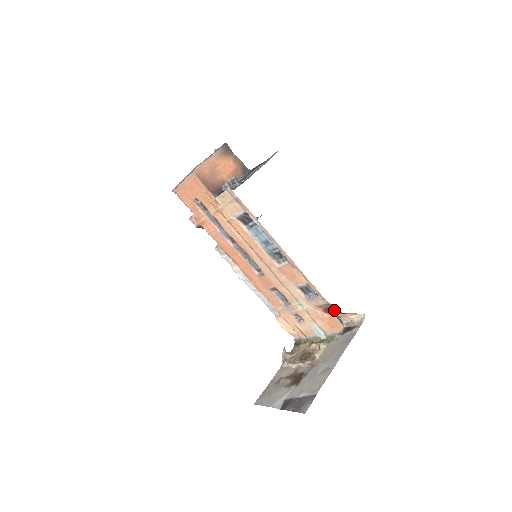
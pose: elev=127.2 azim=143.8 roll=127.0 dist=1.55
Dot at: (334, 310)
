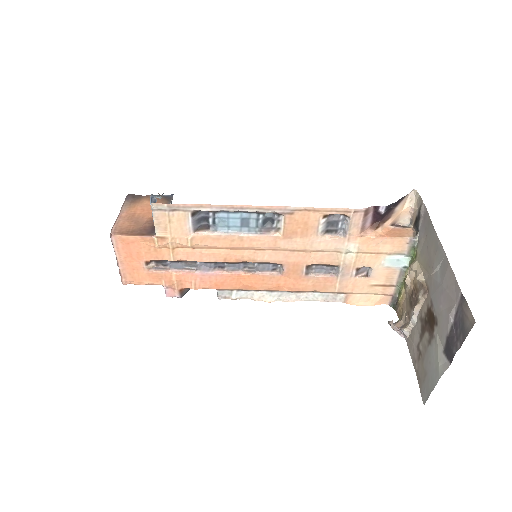
Dot at: (379, 213)
